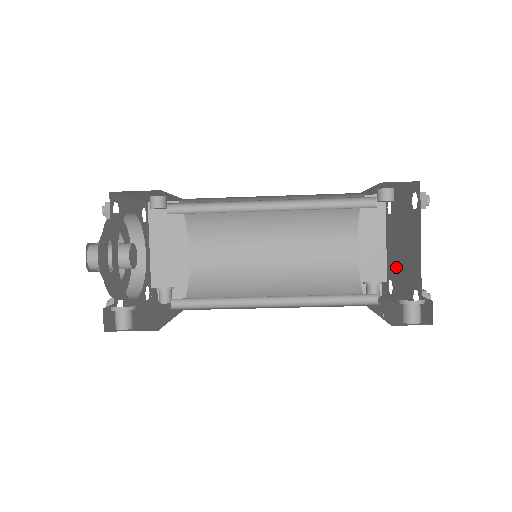
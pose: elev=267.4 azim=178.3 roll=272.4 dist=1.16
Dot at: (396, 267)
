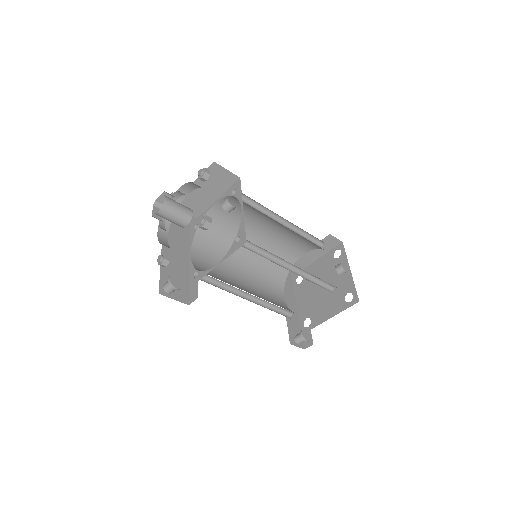
Dot at: (311, 284)
